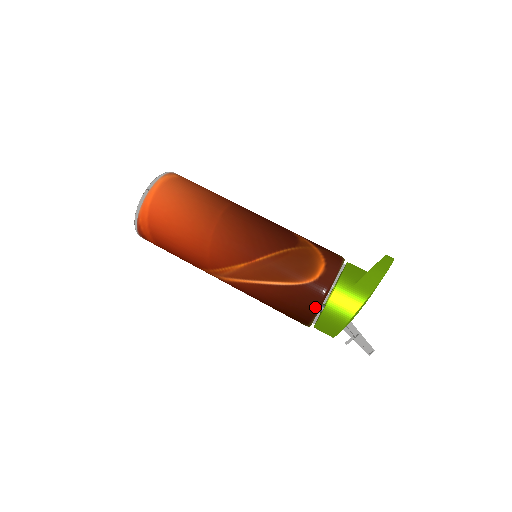
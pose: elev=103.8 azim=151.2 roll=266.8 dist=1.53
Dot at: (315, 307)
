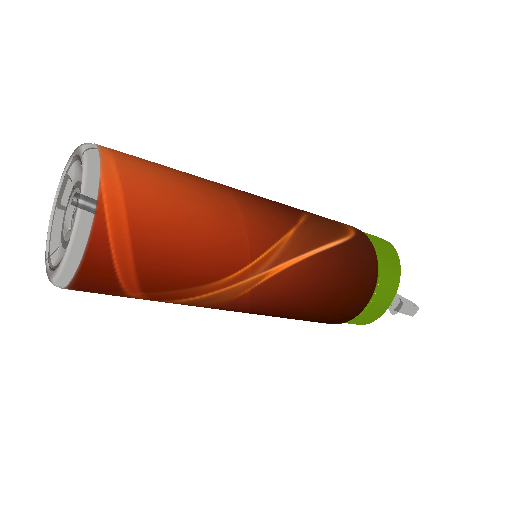
Dot at: (375, 259)
